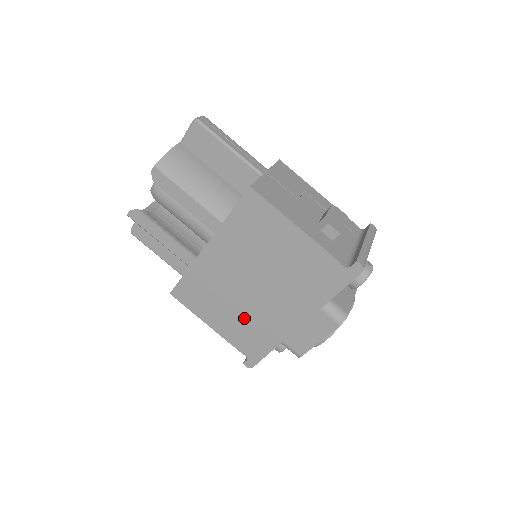
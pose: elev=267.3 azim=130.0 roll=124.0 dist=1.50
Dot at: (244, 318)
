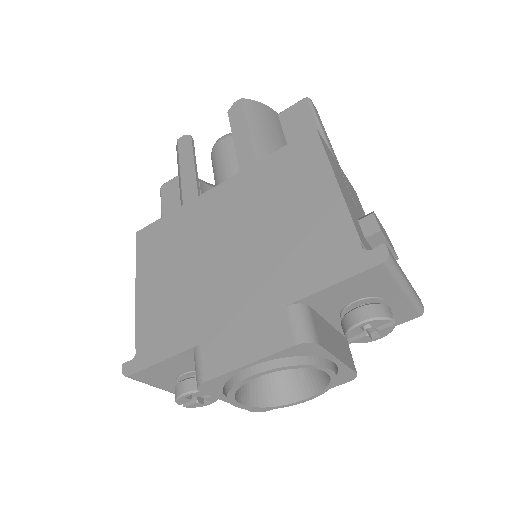
Dot at: (183, 289)
